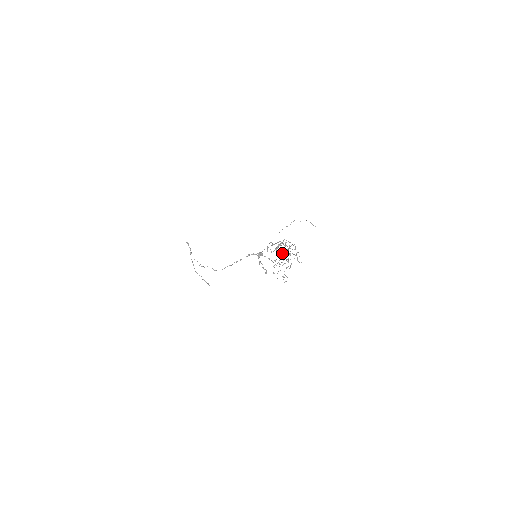
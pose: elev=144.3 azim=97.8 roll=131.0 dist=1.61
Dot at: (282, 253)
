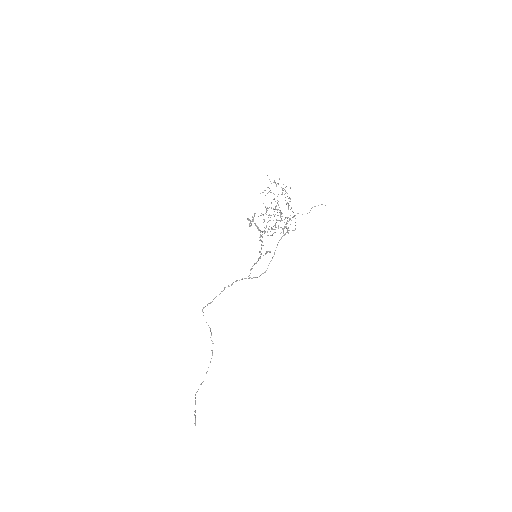
Dot at: (277, 212)
